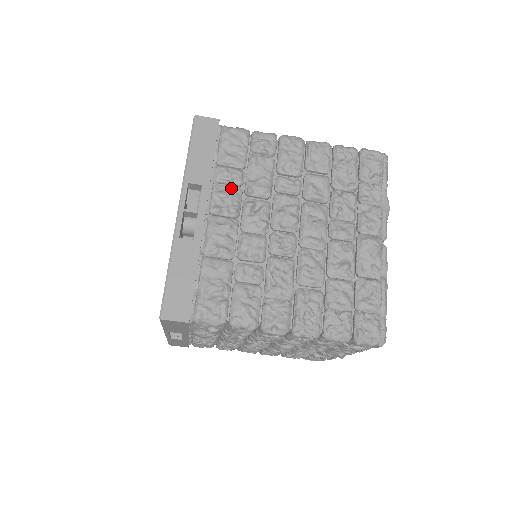
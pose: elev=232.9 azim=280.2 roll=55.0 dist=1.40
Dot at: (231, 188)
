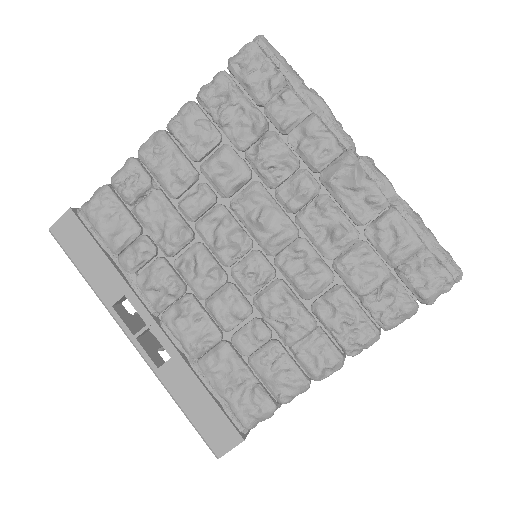
Dot at: (150, 268)
